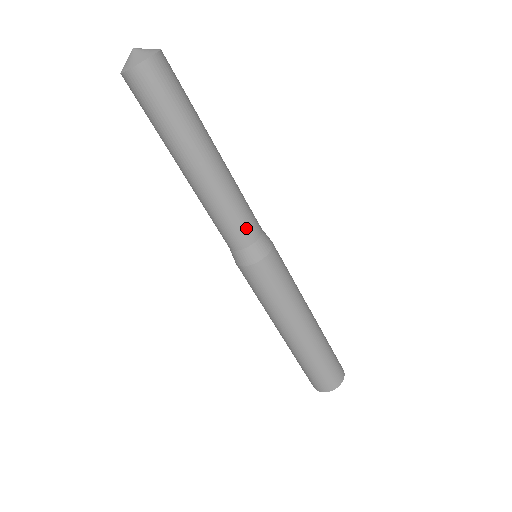
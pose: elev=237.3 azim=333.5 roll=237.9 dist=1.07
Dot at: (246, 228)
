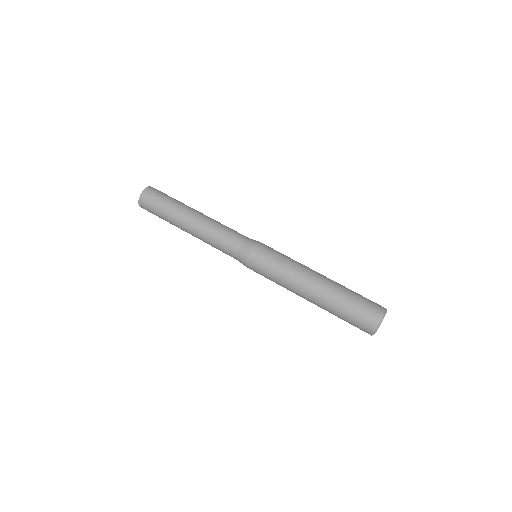
Dot at: (235, 234)
